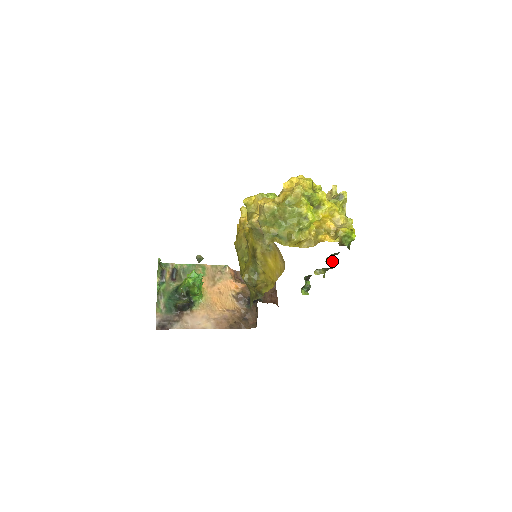
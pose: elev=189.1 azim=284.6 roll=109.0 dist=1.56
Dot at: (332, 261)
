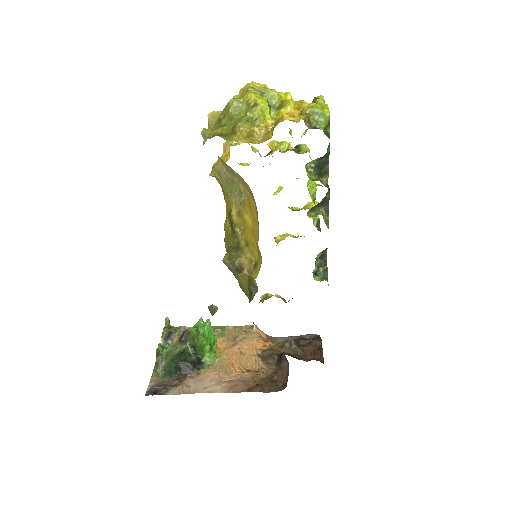
Dot at: (325, 186)
